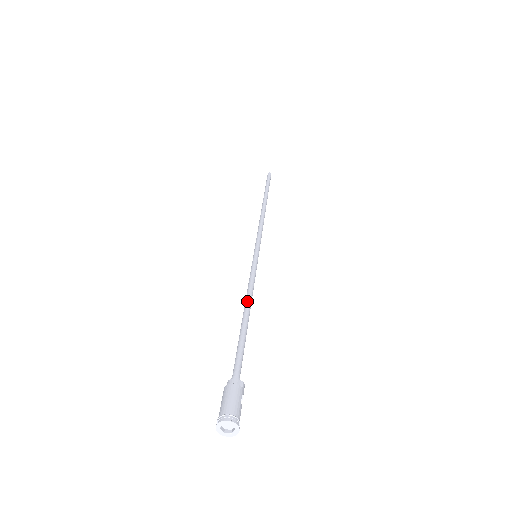
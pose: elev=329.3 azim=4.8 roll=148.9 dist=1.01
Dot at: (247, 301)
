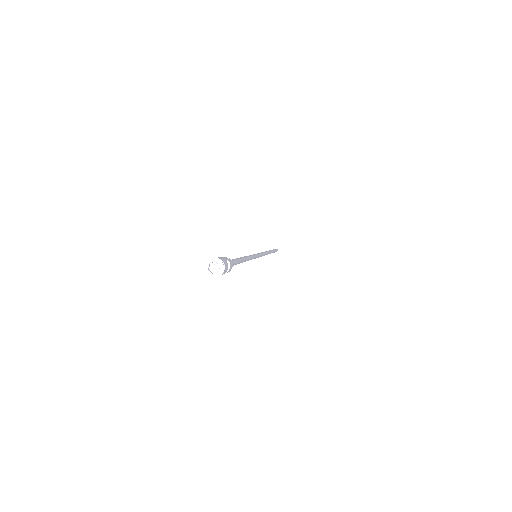
Dot at: occluded
